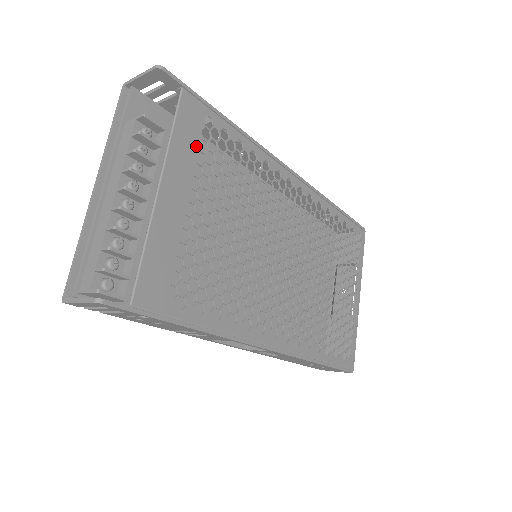
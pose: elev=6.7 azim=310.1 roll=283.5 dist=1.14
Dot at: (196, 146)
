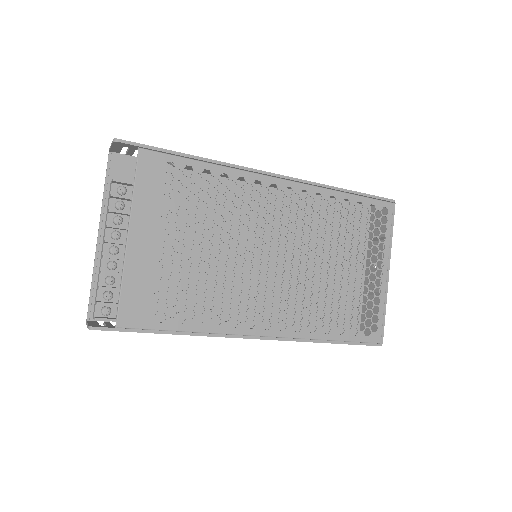
Dot at: (159, 191)
